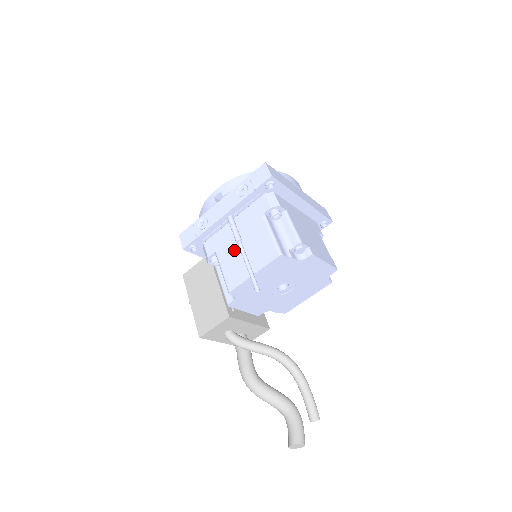
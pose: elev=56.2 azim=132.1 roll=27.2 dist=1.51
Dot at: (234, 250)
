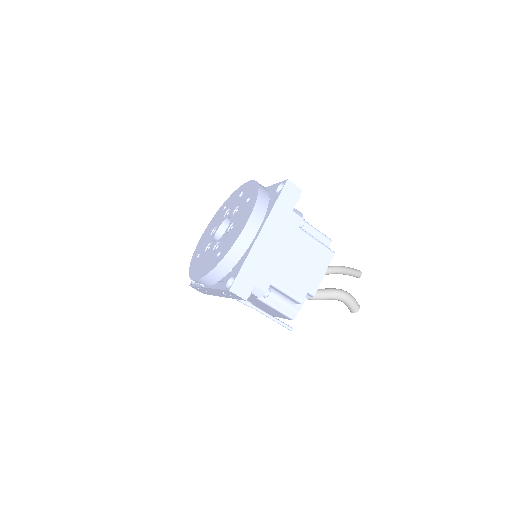
Dot at: occluded
